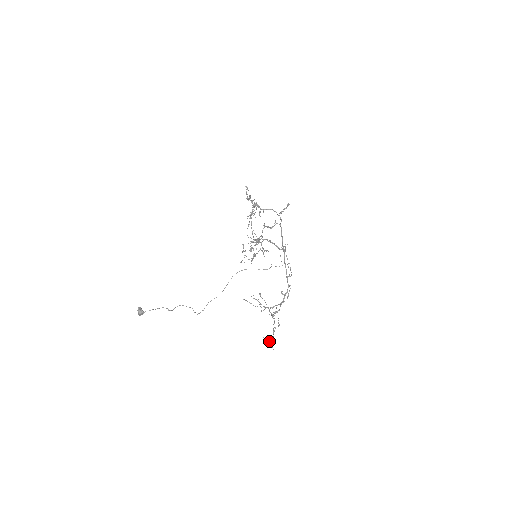
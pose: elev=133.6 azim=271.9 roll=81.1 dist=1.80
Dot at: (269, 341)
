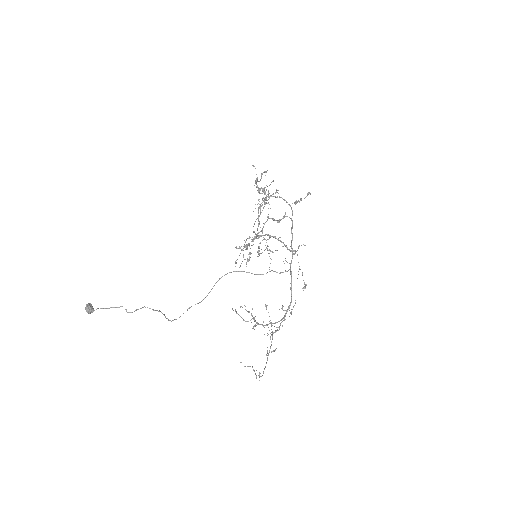
Dot at: occluded
